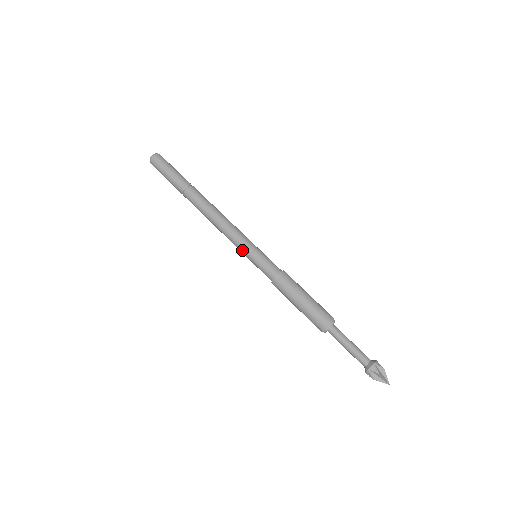
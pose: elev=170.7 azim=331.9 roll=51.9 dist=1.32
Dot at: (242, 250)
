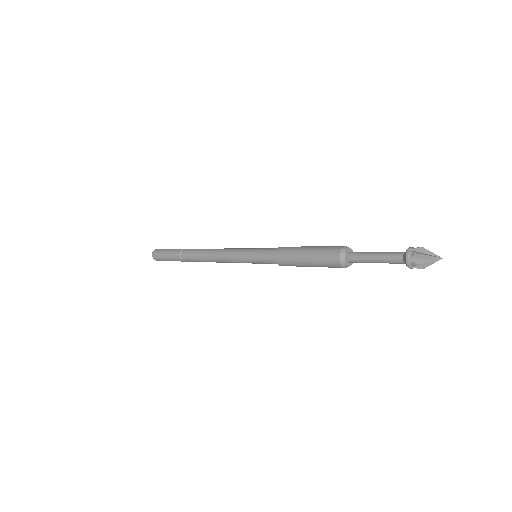
Dot at: (241, 259)
